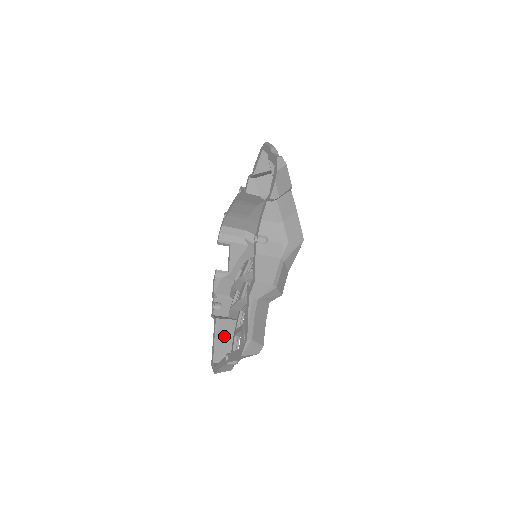
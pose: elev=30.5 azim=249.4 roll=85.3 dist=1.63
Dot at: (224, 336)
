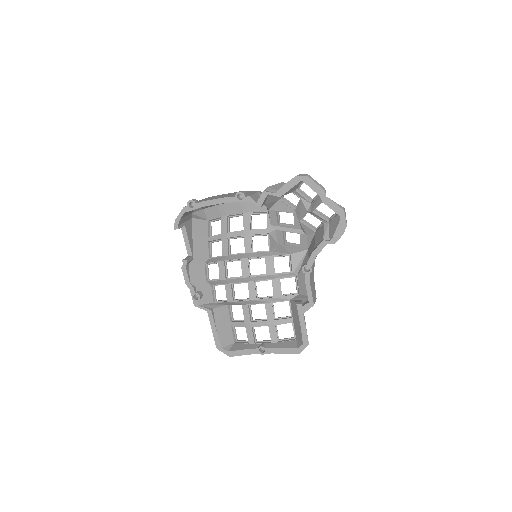
Dot at: (223, 323)
